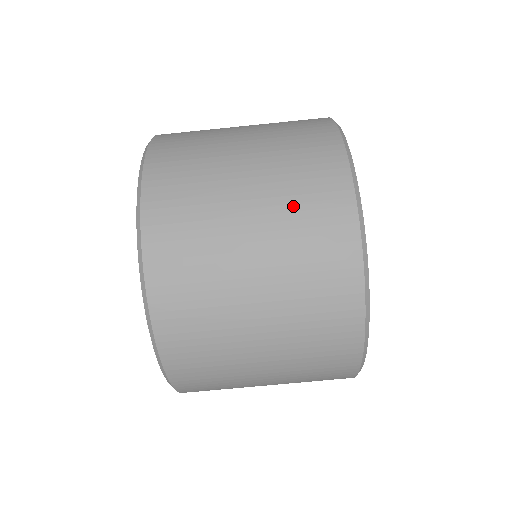
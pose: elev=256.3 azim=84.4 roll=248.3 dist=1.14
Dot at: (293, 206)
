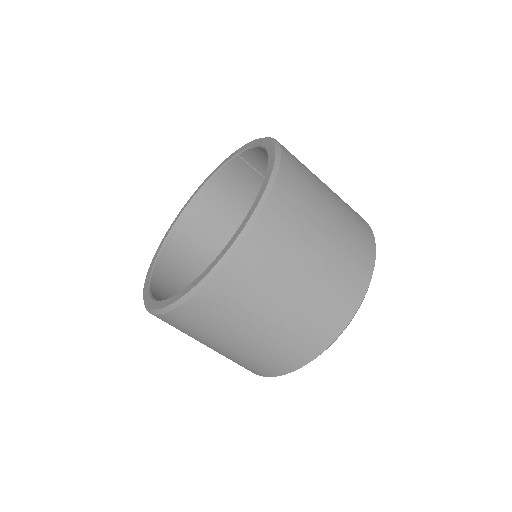
Dot at: (248, 360)
